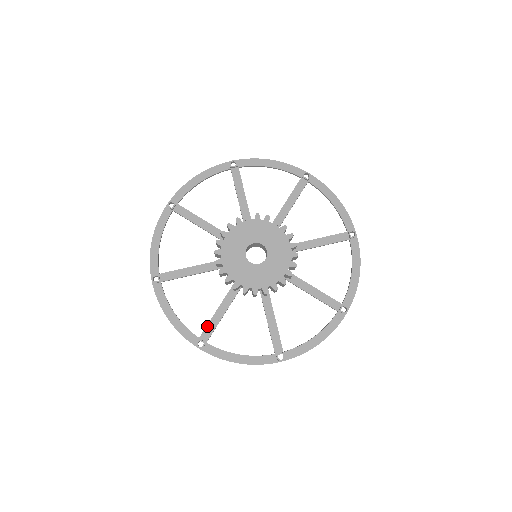
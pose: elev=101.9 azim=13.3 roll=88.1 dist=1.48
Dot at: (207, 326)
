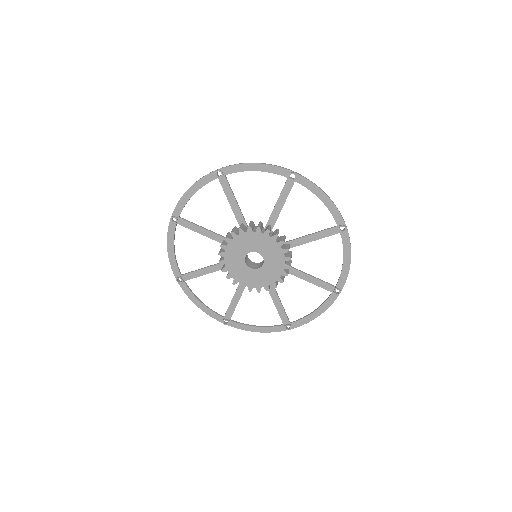
Dot at: (280, 316)
